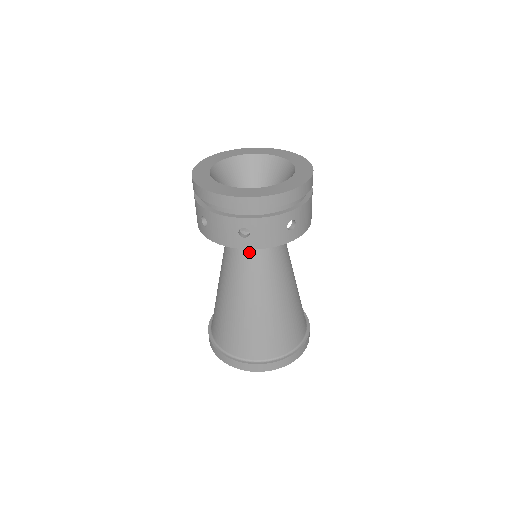
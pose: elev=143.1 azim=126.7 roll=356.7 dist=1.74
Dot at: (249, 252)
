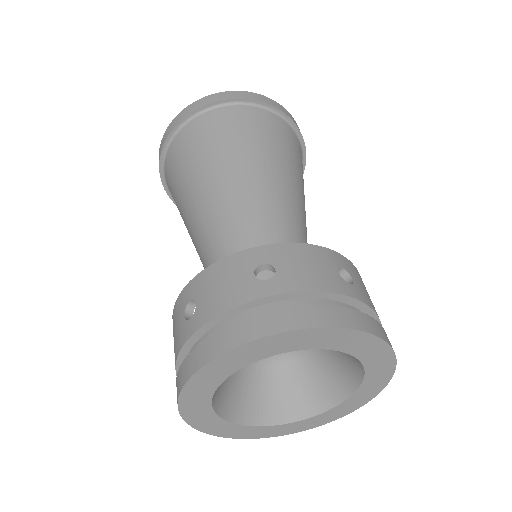
Dot at: occluded
